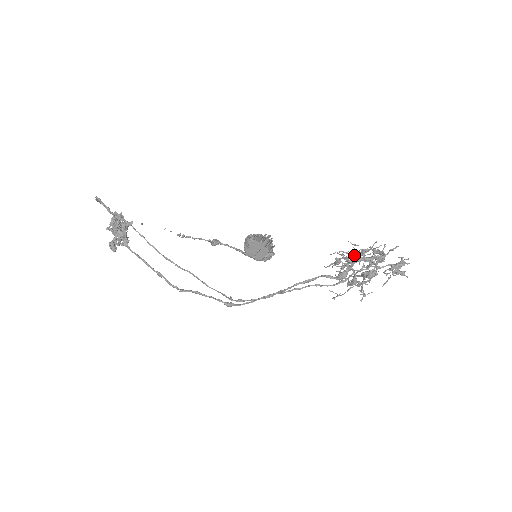
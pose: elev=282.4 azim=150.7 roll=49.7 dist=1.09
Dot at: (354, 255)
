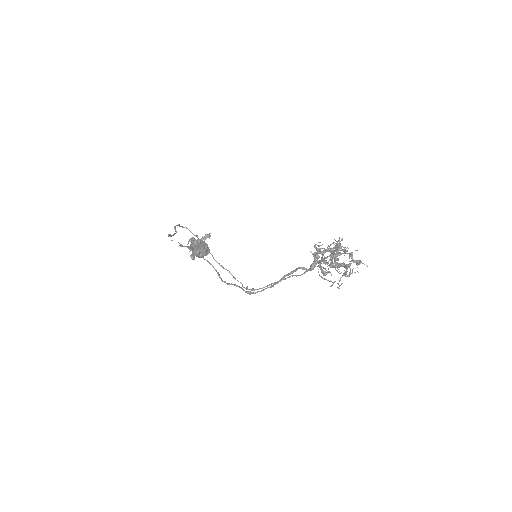
Dot at: occluded
